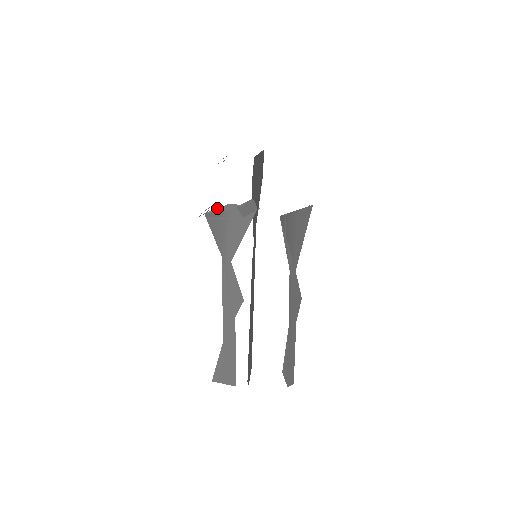
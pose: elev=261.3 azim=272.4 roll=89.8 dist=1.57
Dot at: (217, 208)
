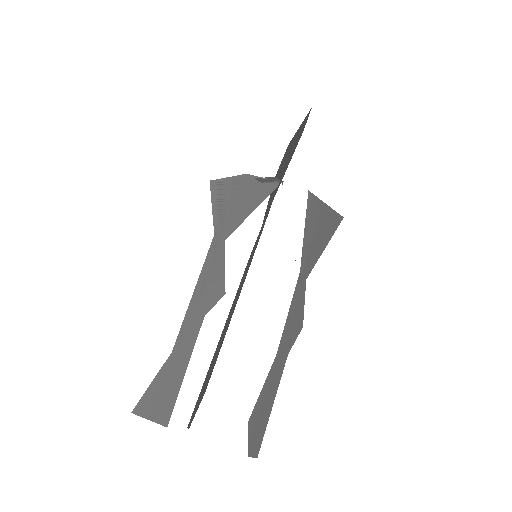
Dot at: (228, 177)
